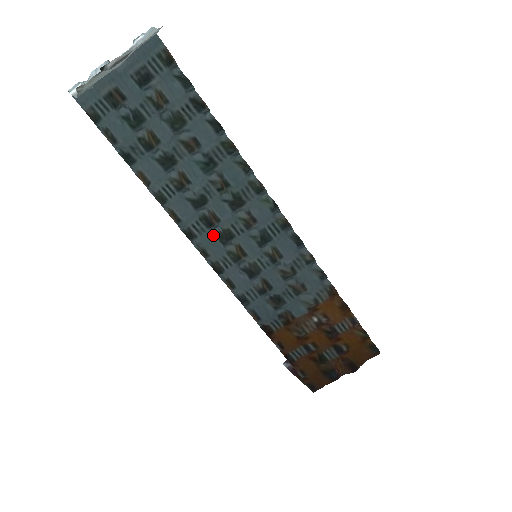
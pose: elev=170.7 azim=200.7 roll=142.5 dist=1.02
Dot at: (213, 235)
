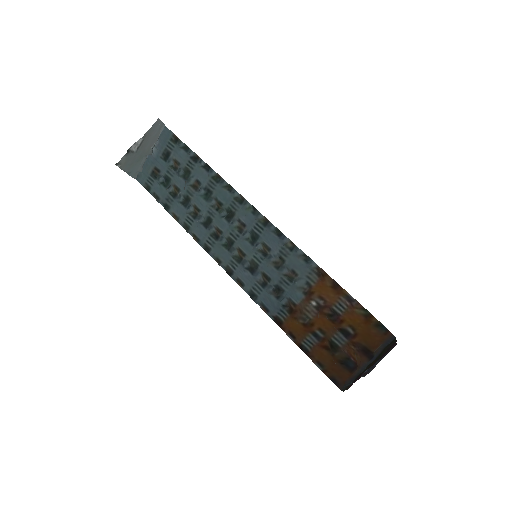
Dot at: (221, 245)
